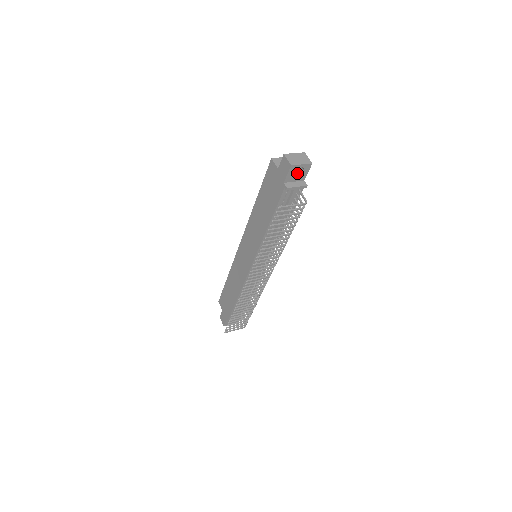
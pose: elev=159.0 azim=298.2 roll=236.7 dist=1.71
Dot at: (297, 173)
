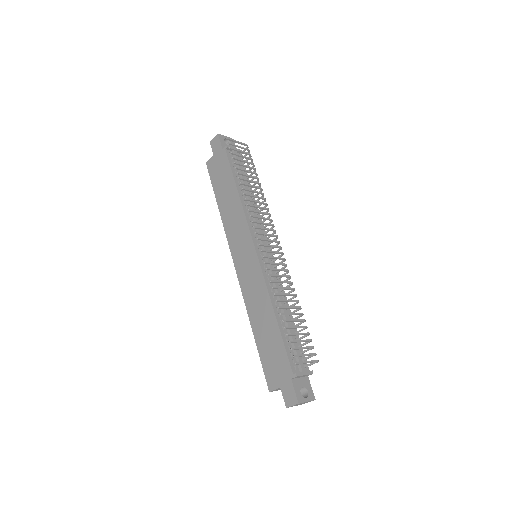
Dot at: occluded
